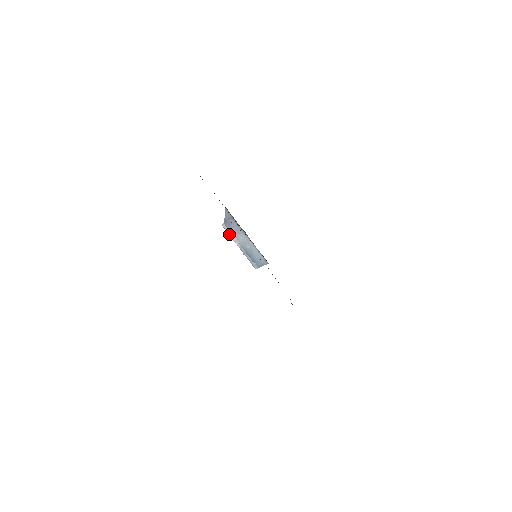
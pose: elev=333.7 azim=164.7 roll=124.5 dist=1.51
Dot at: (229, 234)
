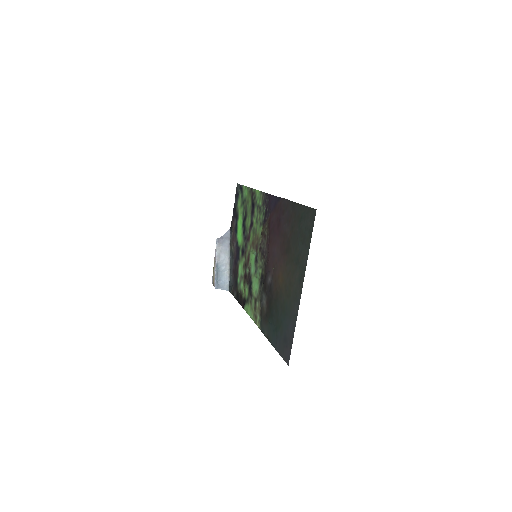
Dot at: (217, 248)
